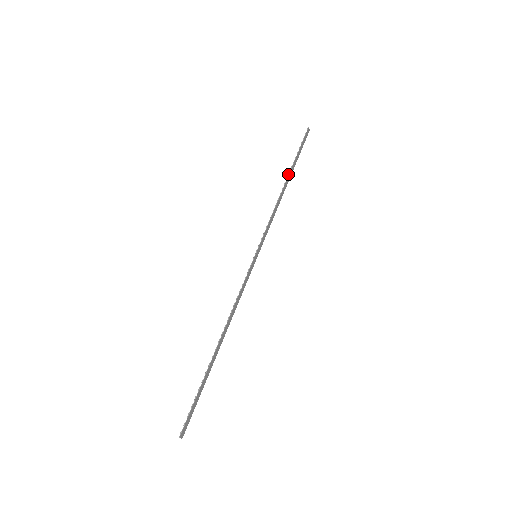
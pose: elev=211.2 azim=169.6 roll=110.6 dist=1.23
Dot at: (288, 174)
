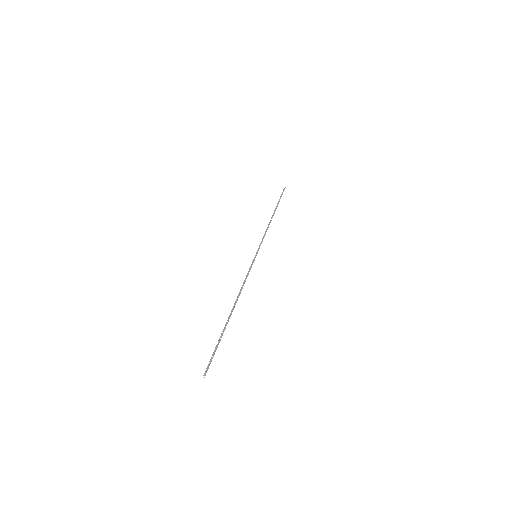
Dot at: (274, 211)
